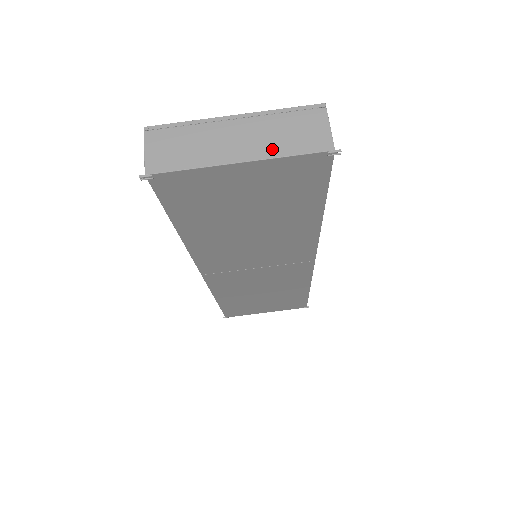
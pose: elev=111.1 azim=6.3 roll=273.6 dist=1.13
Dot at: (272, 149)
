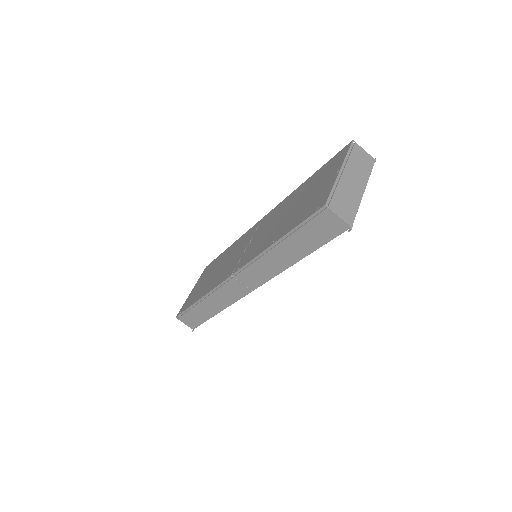
Dot at: (365, 176)
